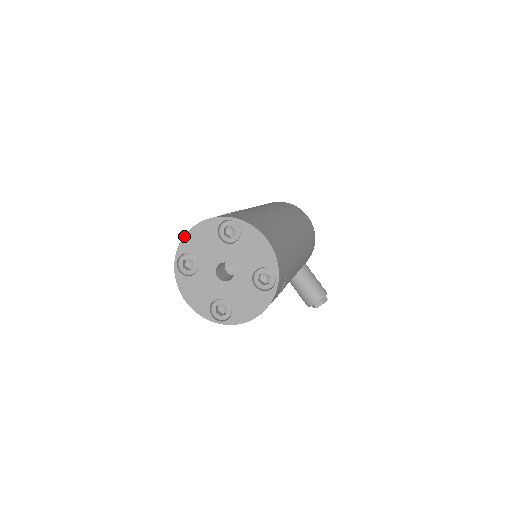
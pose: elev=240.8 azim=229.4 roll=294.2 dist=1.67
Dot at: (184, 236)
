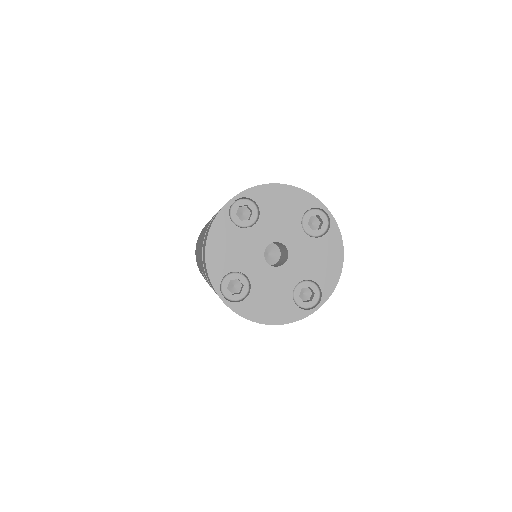
Dot at: (205, 262)
